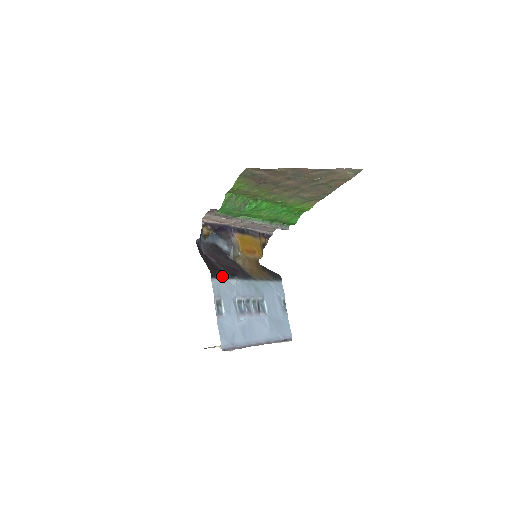
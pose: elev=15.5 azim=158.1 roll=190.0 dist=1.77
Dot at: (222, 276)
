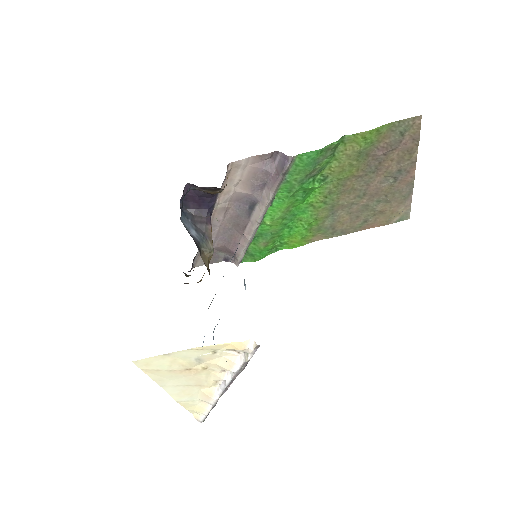
Dot at: occluded
